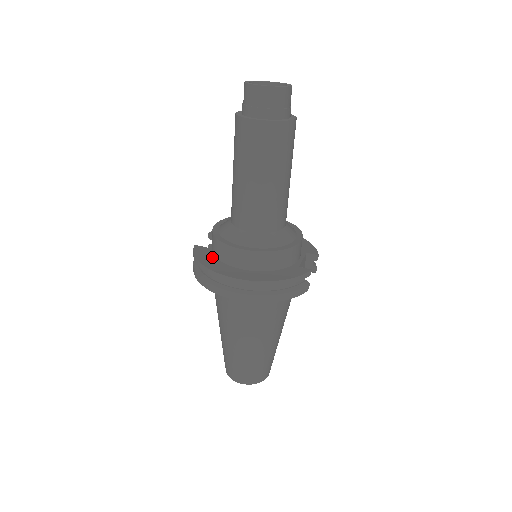
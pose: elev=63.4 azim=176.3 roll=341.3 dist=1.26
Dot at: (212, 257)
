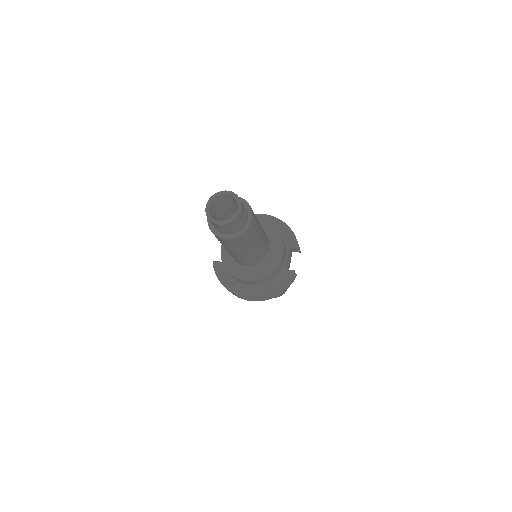
Dot at: (228, 275)
